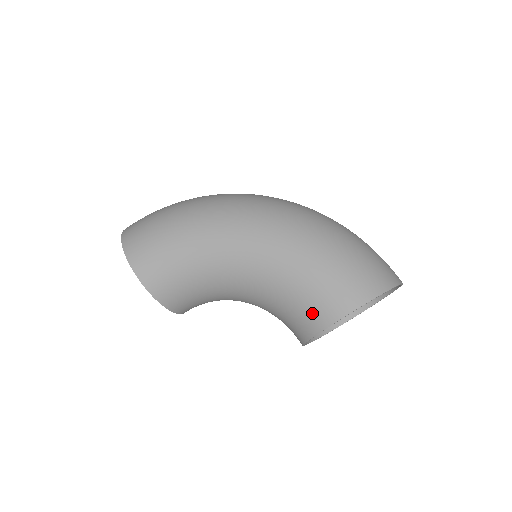
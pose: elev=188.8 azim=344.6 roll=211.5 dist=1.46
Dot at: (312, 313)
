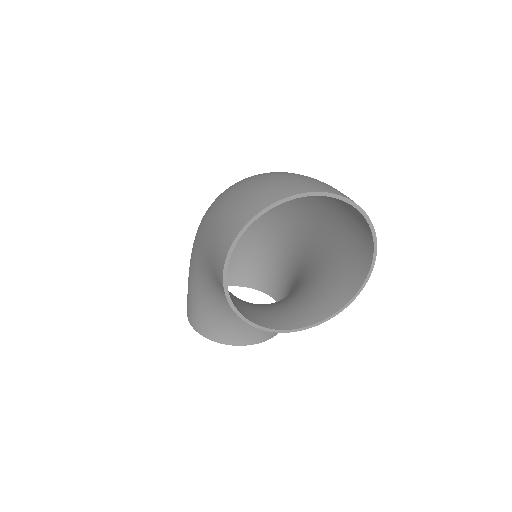
Dot at: occluded
